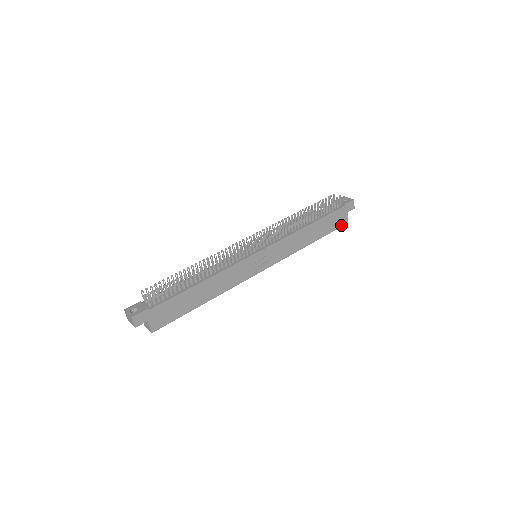
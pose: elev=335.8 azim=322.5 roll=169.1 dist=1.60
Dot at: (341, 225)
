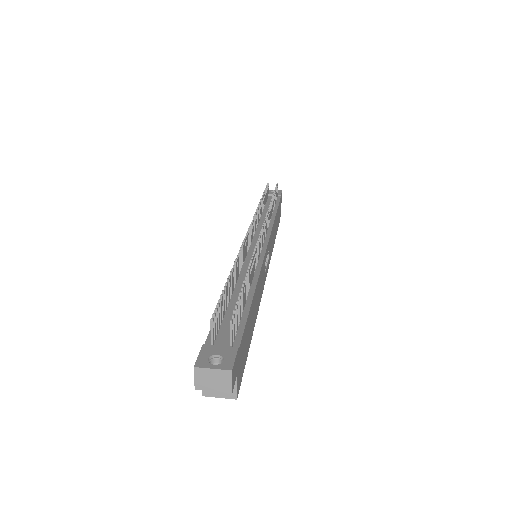
Dot at: (279, 220)
